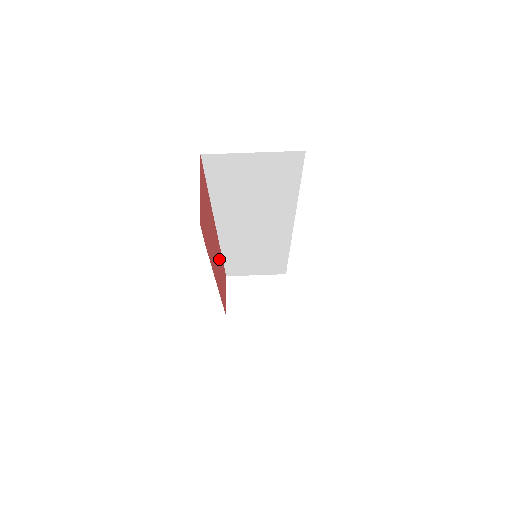
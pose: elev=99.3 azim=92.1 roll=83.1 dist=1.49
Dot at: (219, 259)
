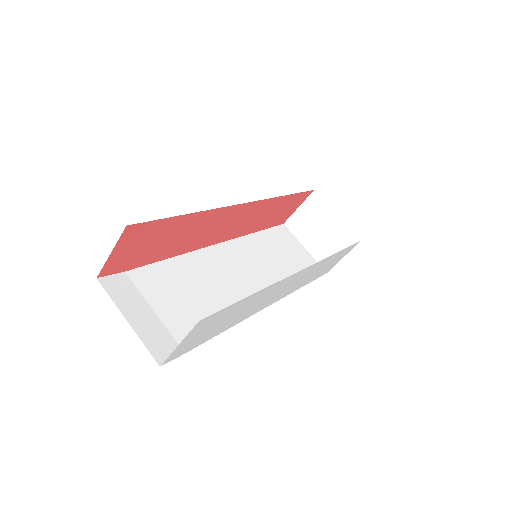
Dot at: (255, 212)
